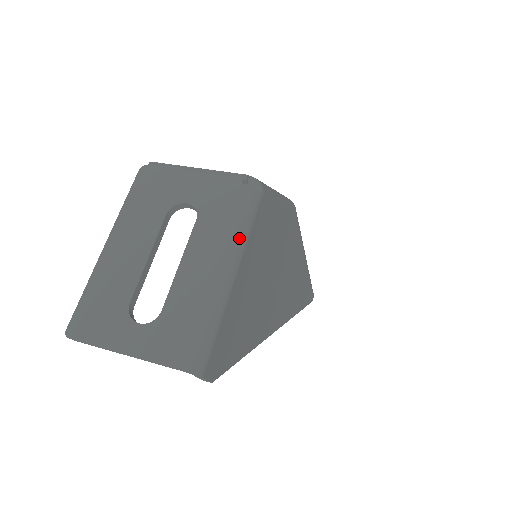
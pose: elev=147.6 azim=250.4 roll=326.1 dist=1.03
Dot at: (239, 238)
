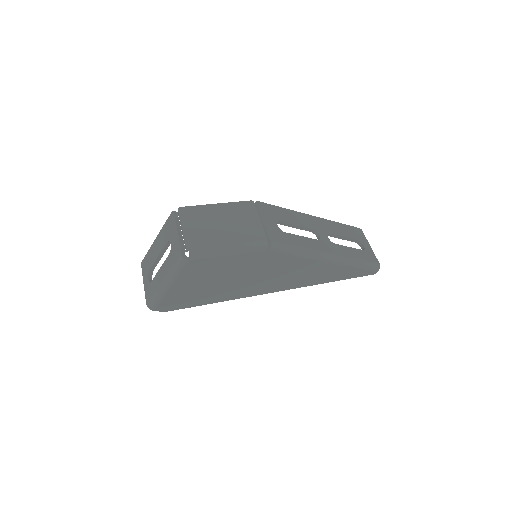
Dot at: (173, 275)
